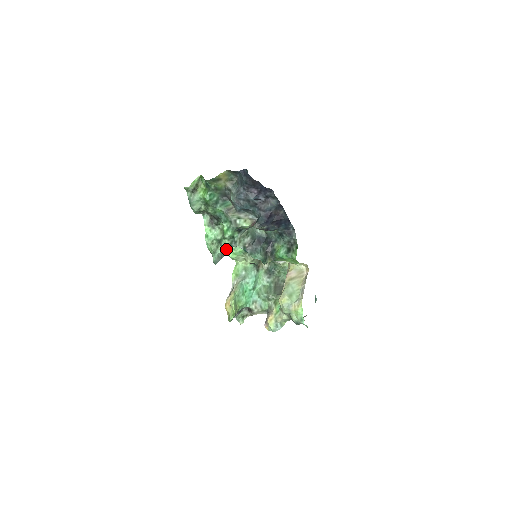
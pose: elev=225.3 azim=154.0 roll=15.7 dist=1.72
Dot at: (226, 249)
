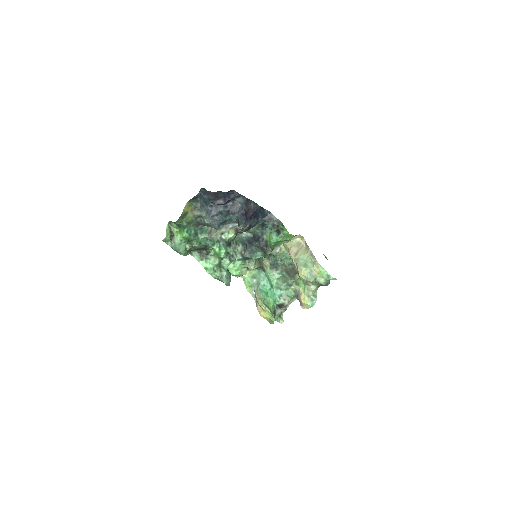
Dot at: occluded
